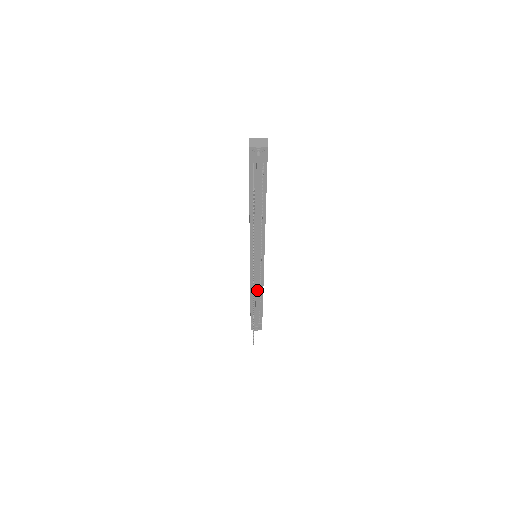
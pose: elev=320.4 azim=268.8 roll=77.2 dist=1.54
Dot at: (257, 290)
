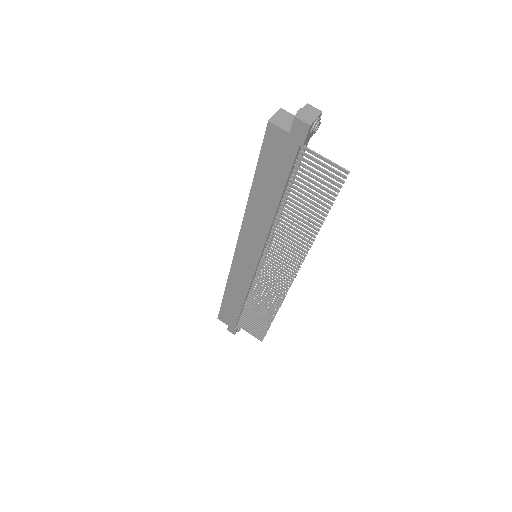
Dot at: occluded
